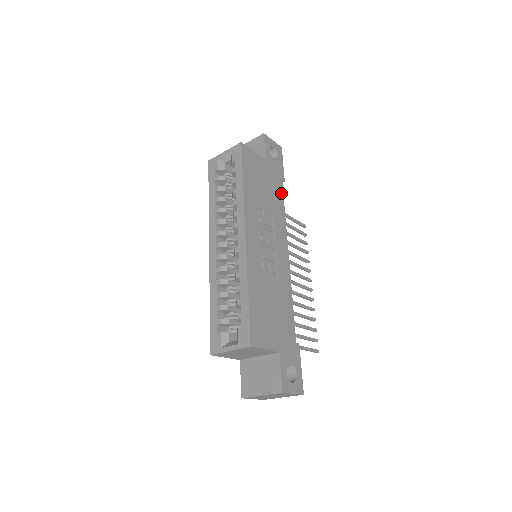
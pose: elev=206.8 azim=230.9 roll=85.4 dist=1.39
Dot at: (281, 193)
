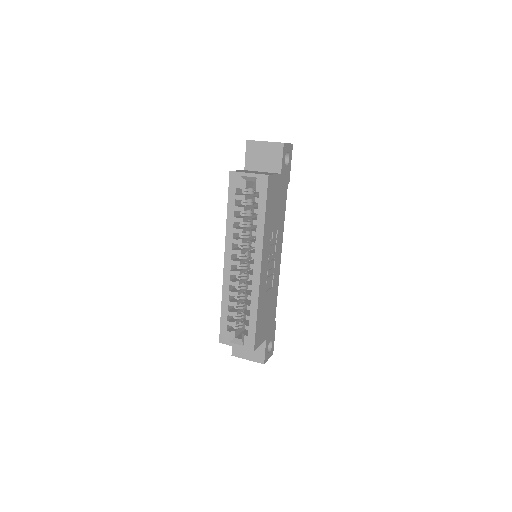
Dot at: (285, 199)
